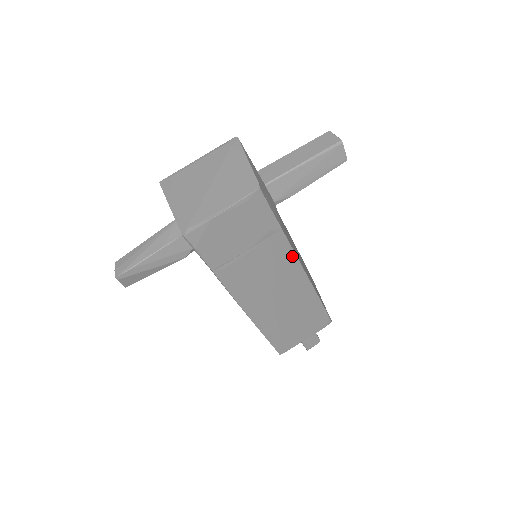
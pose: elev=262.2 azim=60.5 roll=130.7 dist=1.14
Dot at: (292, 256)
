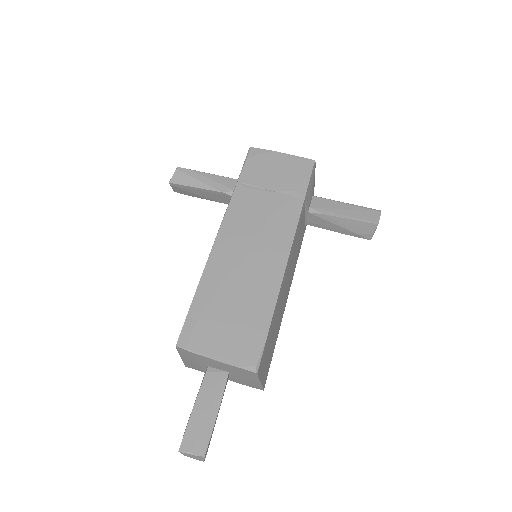
Dot at: (292, 230)
